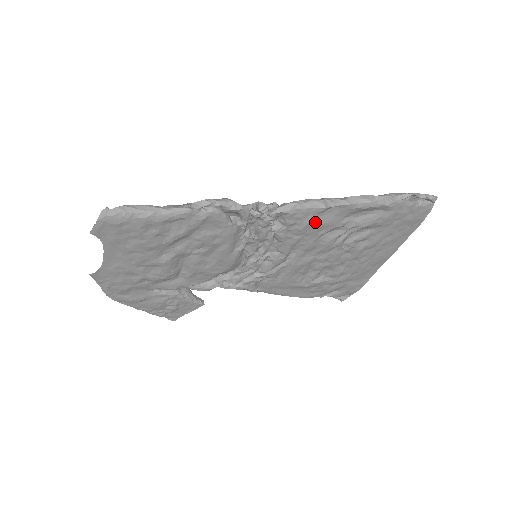
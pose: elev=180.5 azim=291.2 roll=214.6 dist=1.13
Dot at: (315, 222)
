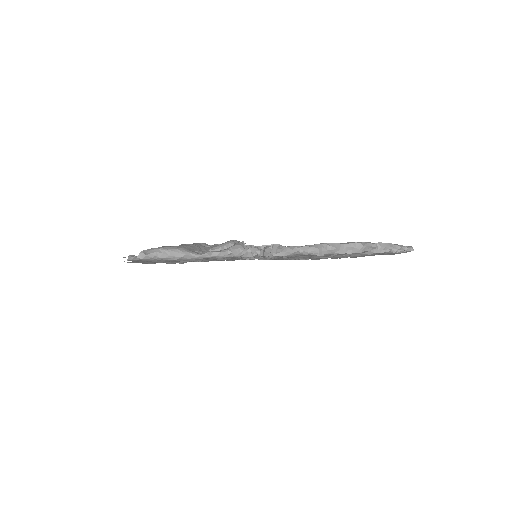
Dot at: (309, 256)
